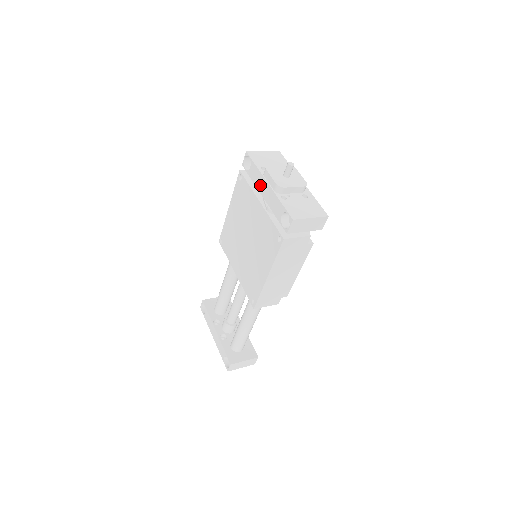
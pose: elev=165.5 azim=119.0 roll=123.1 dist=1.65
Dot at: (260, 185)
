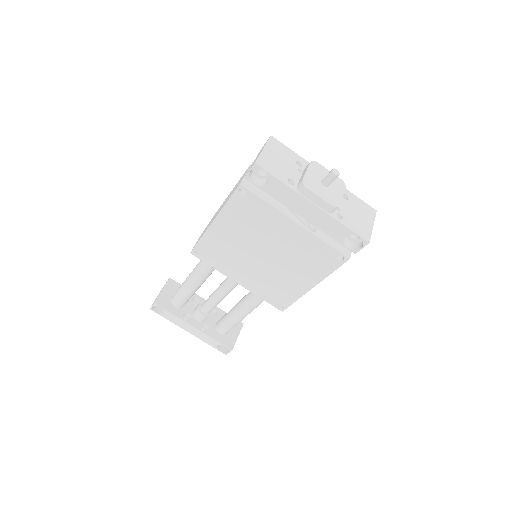
Dot at: (295, 205)
